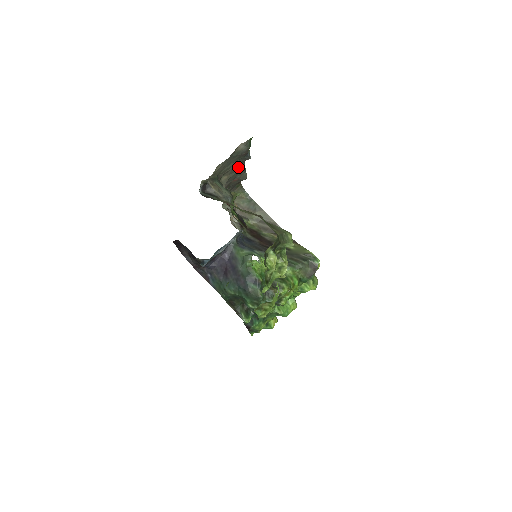
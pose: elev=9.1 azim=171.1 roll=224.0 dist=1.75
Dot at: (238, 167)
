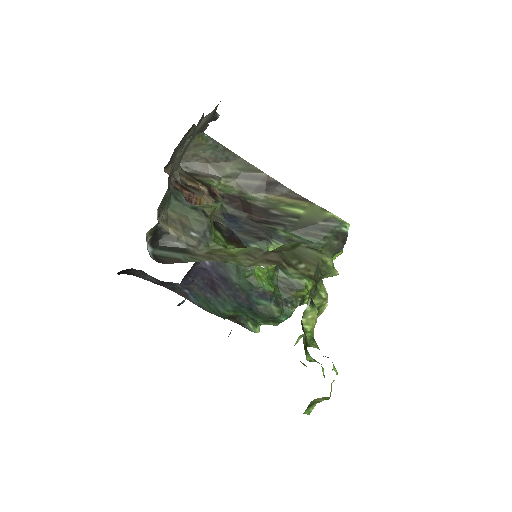
Dot at: occluded
